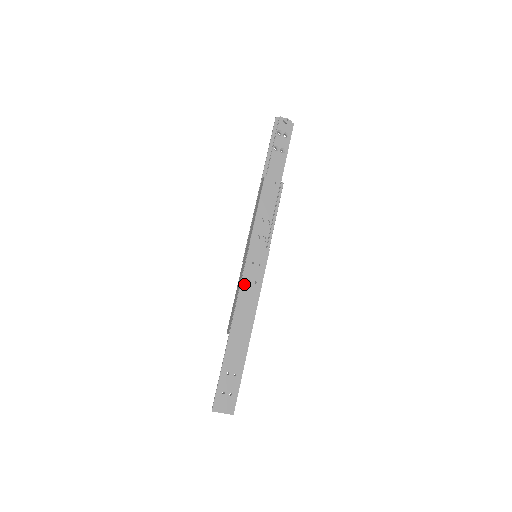
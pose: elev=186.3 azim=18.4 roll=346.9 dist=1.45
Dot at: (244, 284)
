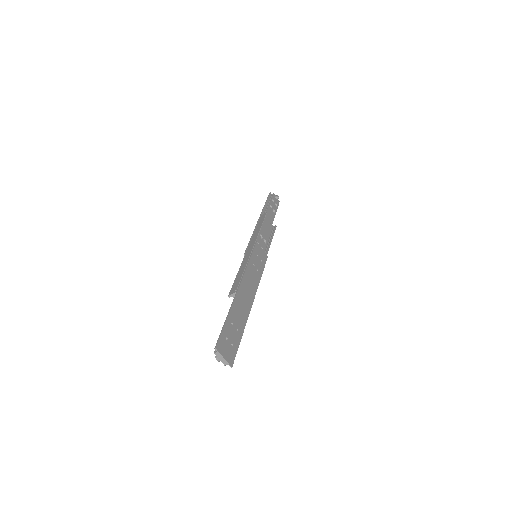
Dot at: (251, 264)
